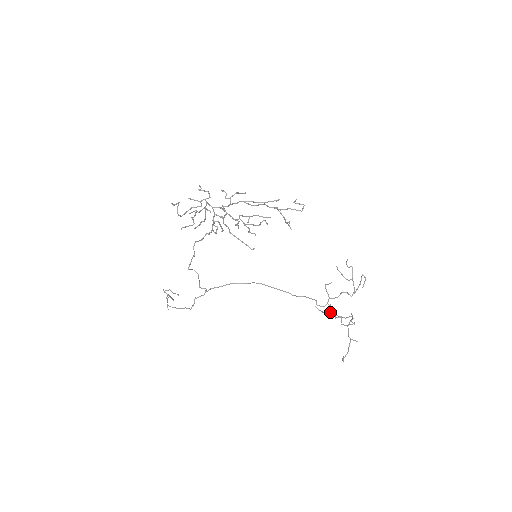
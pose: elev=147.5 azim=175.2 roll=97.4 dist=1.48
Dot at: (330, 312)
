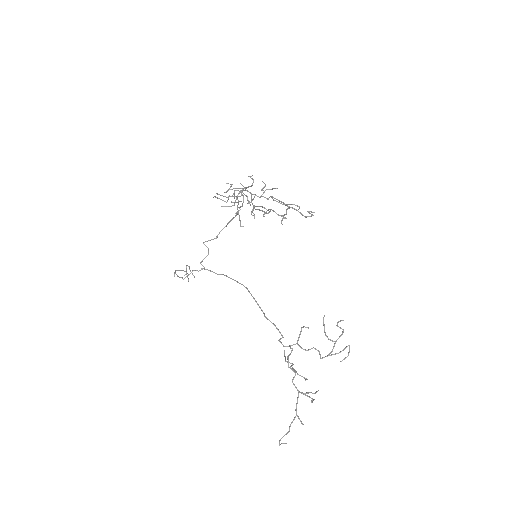
Dot at: occluded
